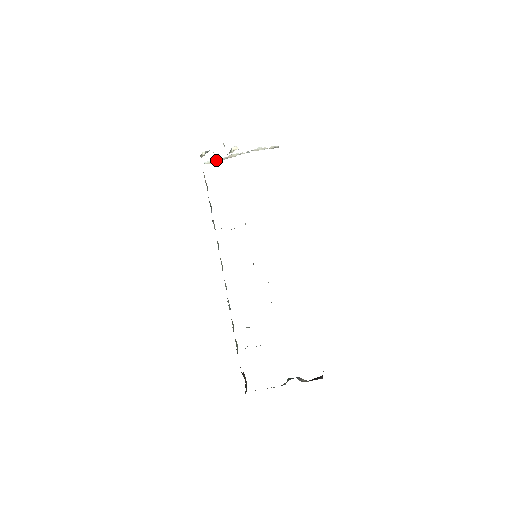
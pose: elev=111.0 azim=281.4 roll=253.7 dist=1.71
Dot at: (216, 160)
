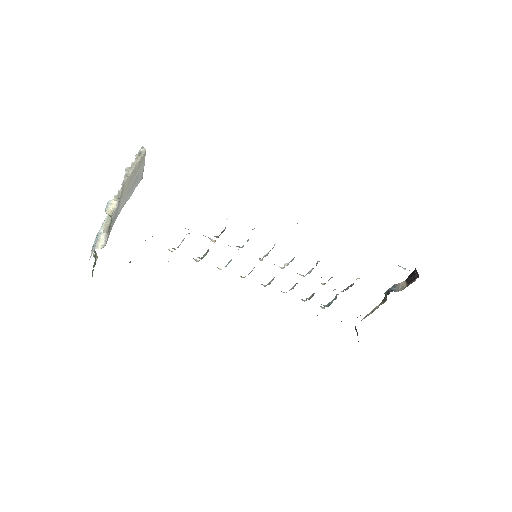
Dot at: (107, 219)
